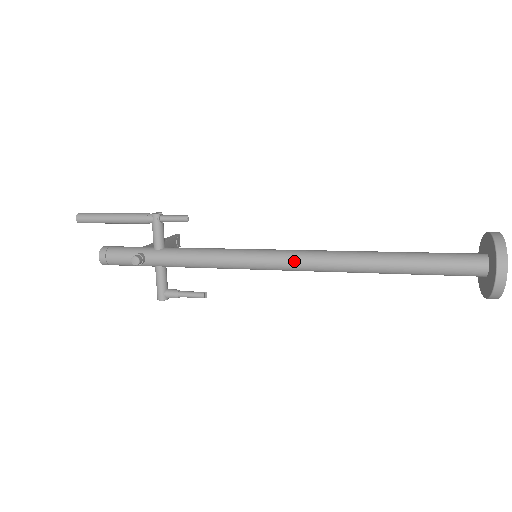
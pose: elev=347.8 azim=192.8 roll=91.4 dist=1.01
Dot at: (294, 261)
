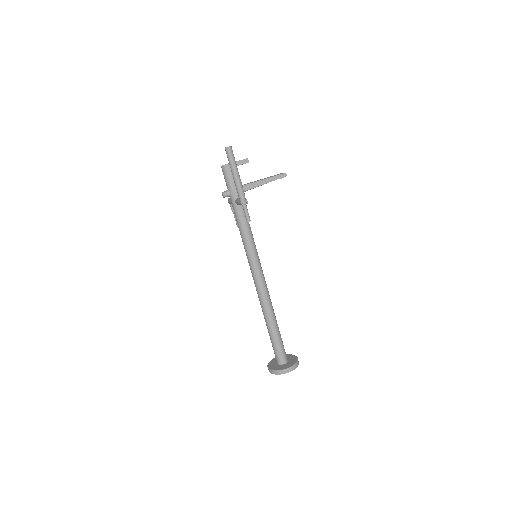
Dot at: (254, 280)
